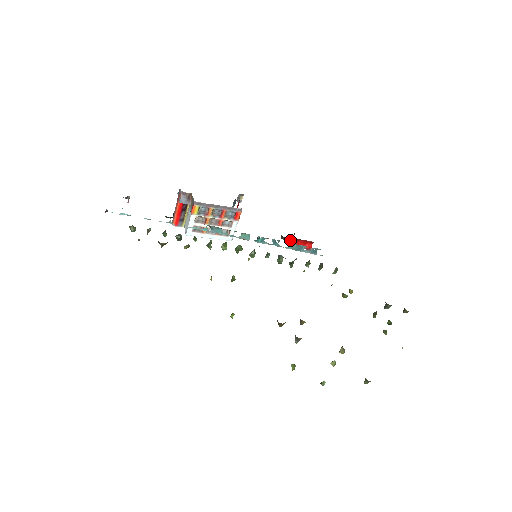
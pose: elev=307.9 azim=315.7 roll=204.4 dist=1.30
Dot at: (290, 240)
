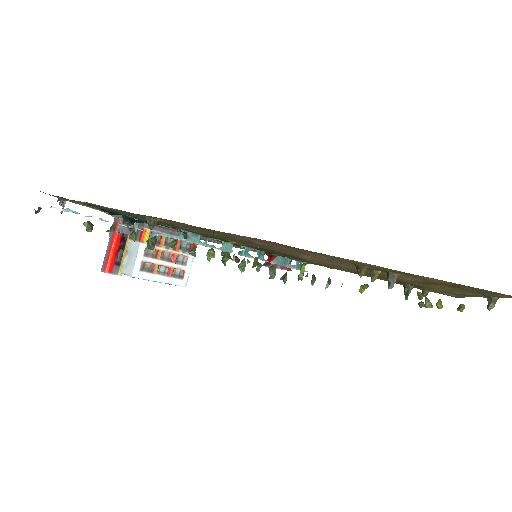
Dot at: (264, 264)
